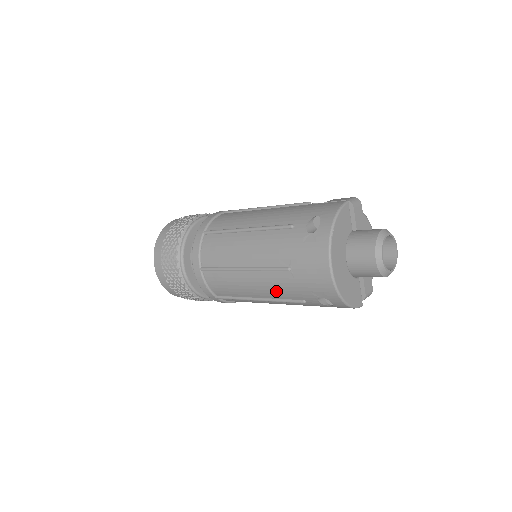
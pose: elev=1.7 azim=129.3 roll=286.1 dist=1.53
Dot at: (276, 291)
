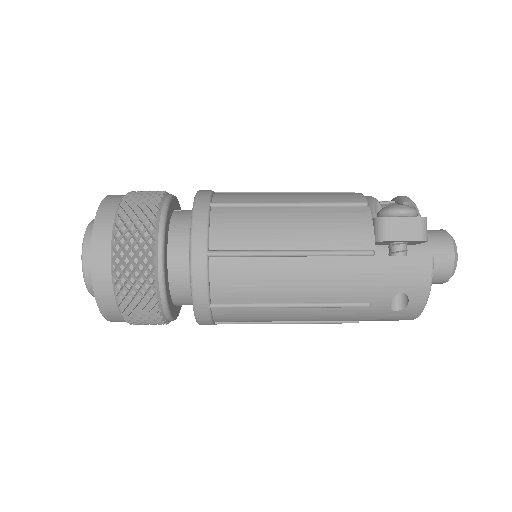
Dot at: occluded
